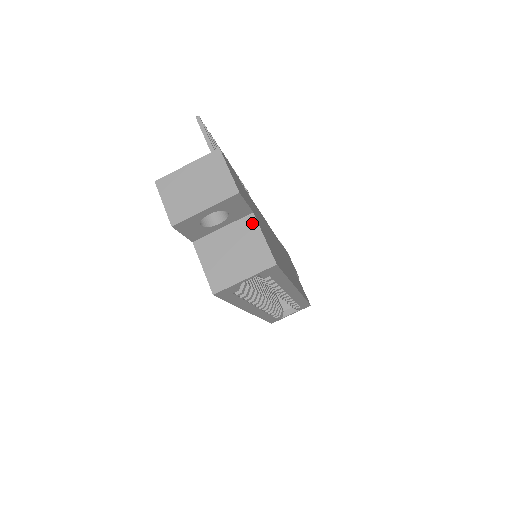
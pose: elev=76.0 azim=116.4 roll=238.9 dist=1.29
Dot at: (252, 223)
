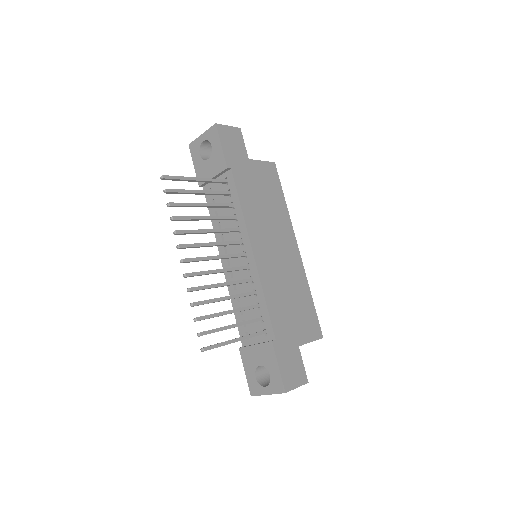
Dot at: occluded
